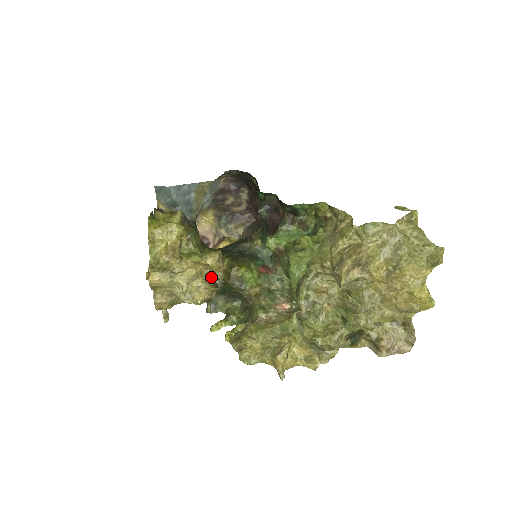
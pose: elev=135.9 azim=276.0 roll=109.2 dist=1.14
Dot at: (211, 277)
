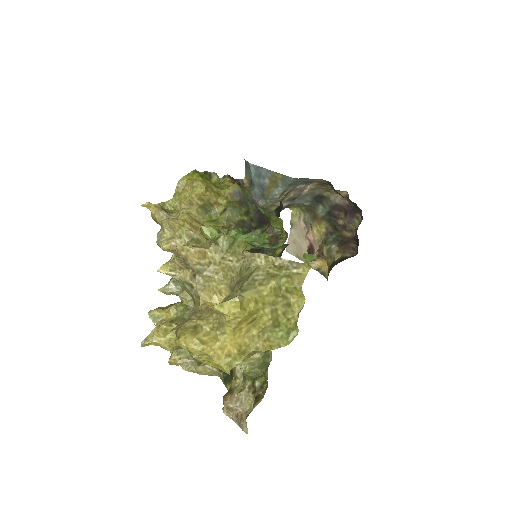
Dot at: (196, 241)
